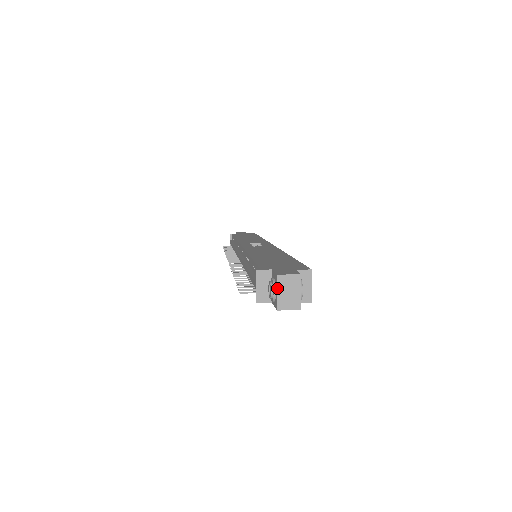
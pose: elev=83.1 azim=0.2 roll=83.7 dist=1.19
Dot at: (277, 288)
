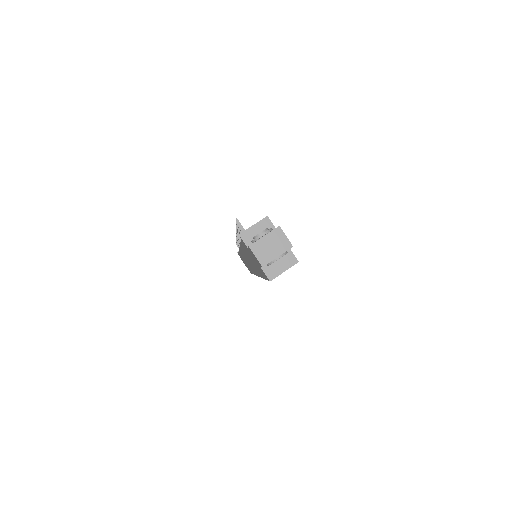
Dot at: (268, 233)
